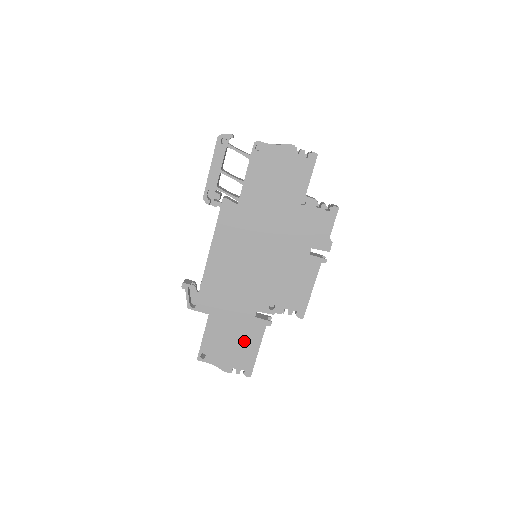
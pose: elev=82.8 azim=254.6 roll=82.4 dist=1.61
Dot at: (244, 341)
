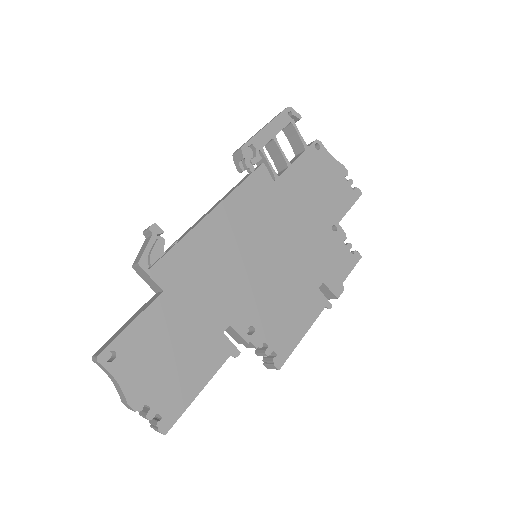
Dot at: (189, 363)
